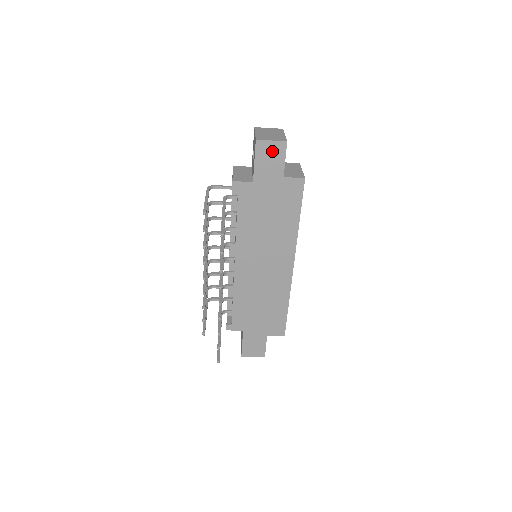
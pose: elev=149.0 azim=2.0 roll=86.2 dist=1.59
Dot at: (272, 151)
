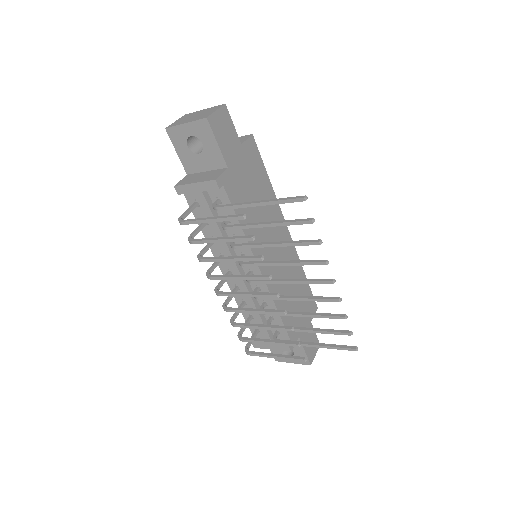
Dot at: (222, 122)
